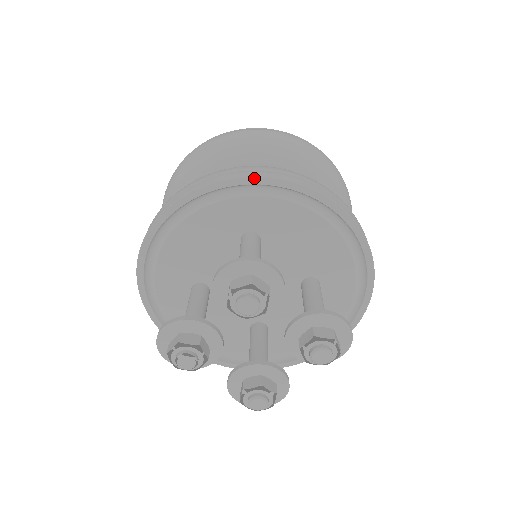
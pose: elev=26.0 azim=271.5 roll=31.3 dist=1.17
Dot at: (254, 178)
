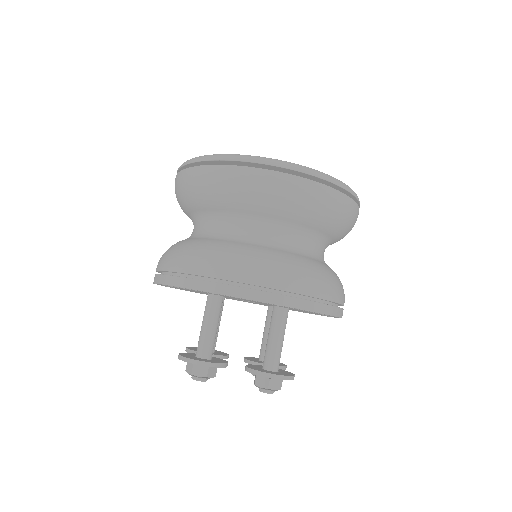
Dot at: occluded
